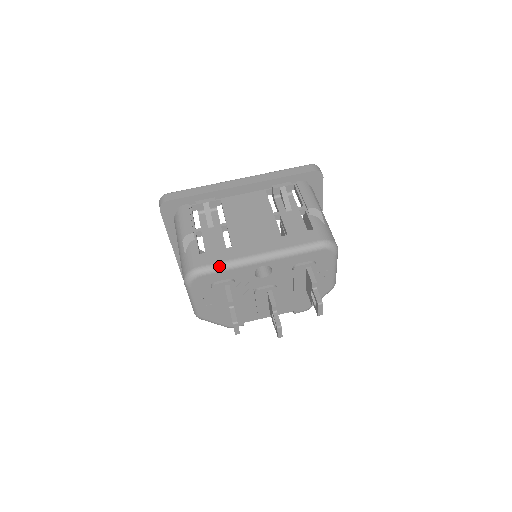
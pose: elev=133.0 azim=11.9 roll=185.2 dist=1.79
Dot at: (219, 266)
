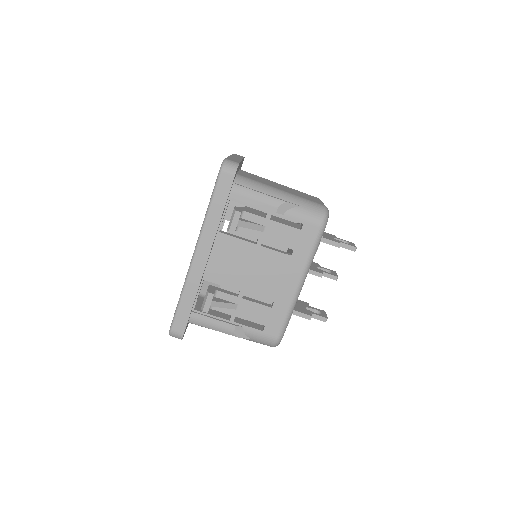
Dot at: (287, 322)
